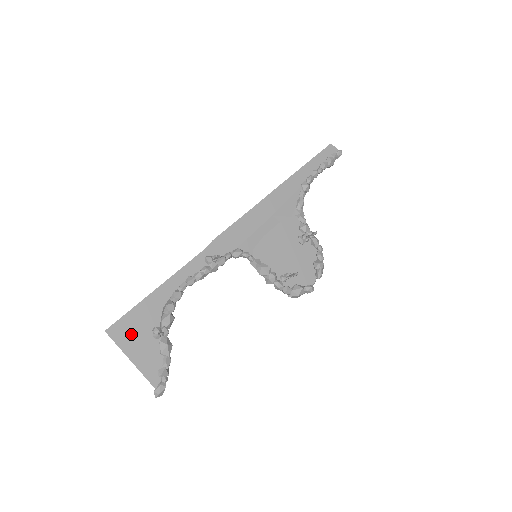
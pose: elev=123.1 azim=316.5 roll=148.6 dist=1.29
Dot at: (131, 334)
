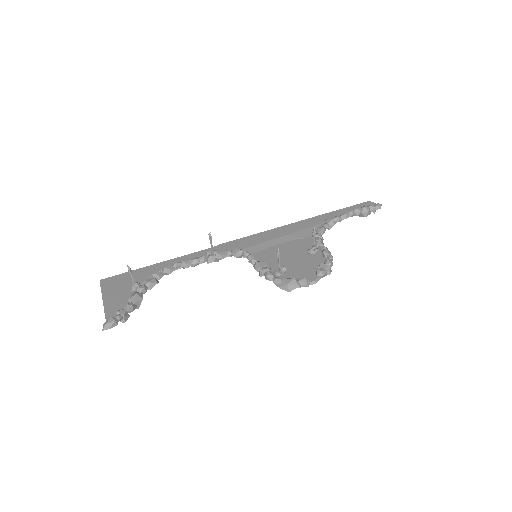
Dot at: (116, 285)
